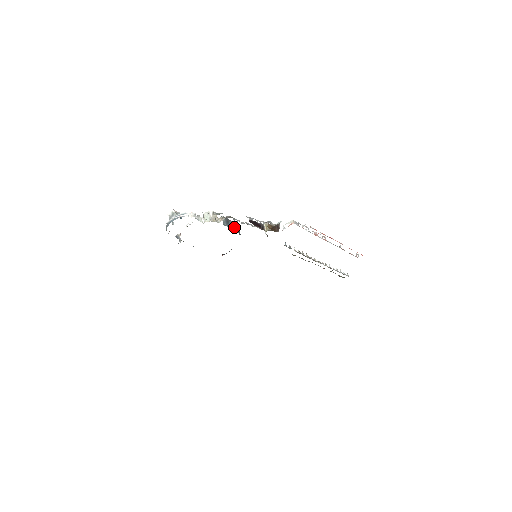
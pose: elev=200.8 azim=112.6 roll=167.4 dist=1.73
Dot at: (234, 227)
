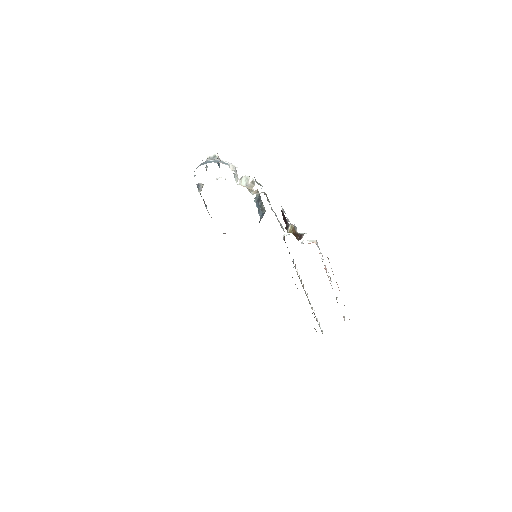
Dot at: (260, 210)
